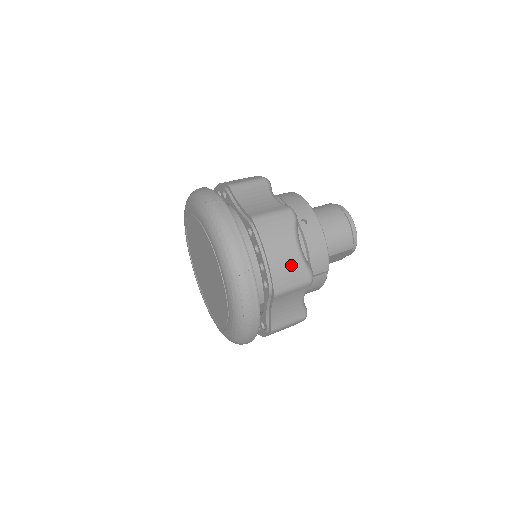
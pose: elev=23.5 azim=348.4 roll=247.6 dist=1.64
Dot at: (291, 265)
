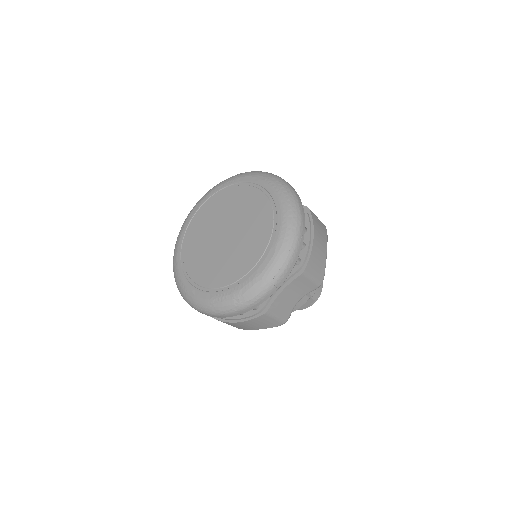
Dot at: (321, 259)
